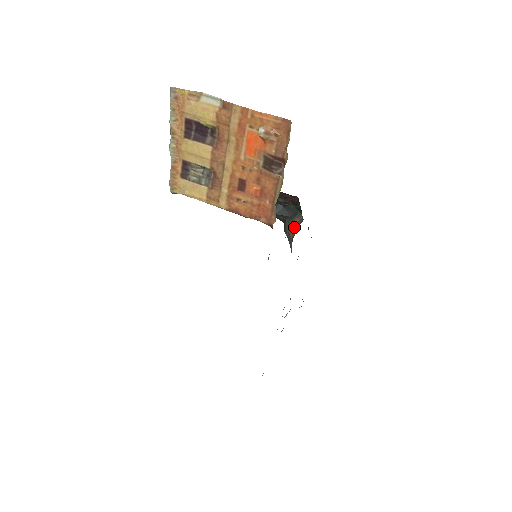
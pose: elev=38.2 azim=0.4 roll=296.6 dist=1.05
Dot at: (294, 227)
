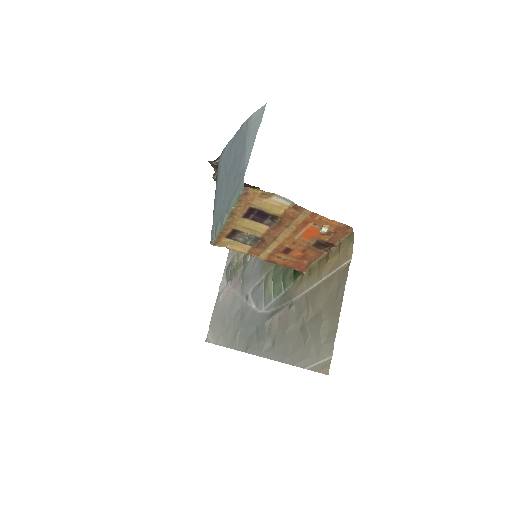
Dot at: occluded
